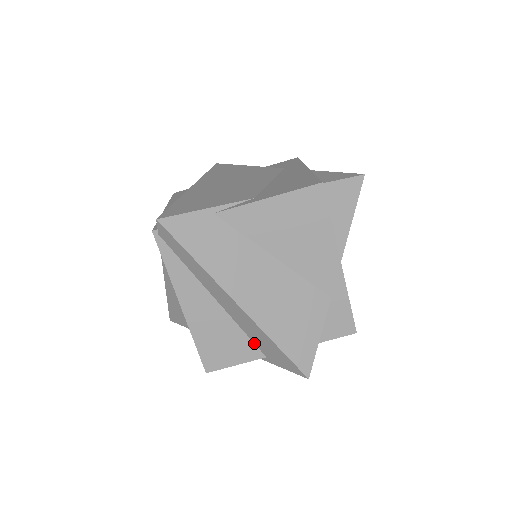
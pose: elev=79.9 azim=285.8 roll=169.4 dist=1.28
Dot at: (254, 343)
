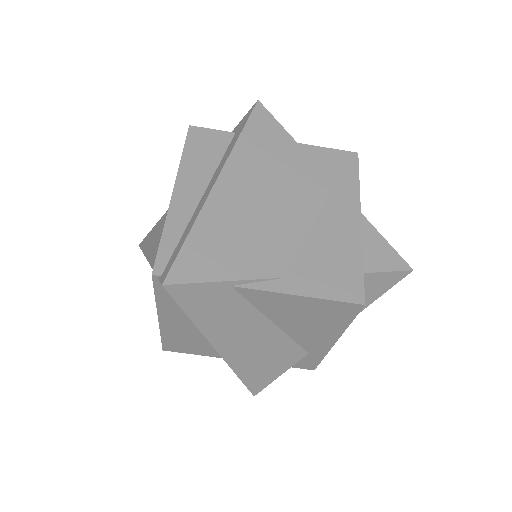
Dot at: occluded
